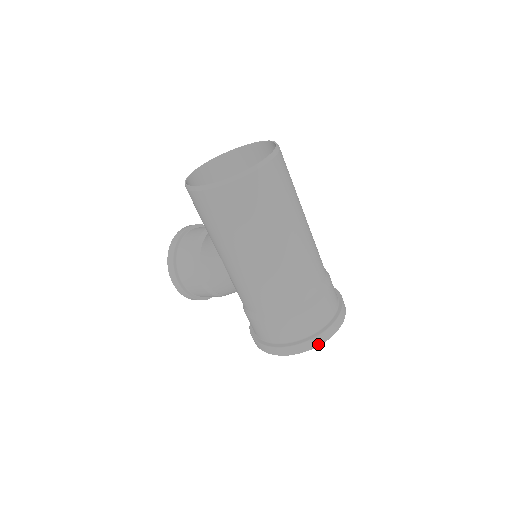
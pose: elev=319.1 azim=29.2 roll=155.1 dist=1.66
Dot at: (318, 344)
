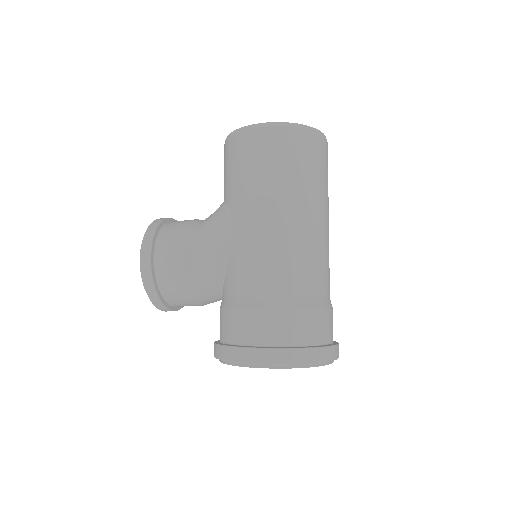
Dot at: (318, 360)
